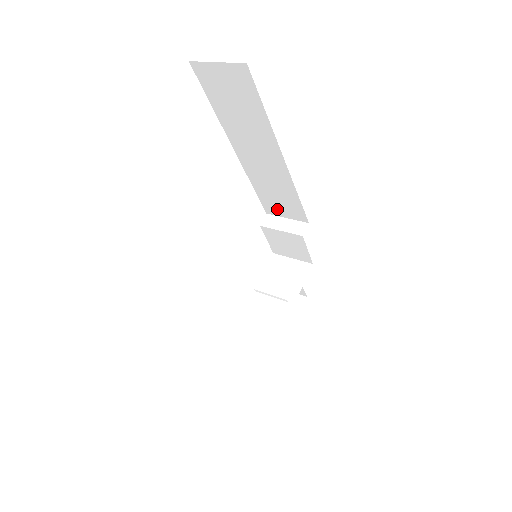
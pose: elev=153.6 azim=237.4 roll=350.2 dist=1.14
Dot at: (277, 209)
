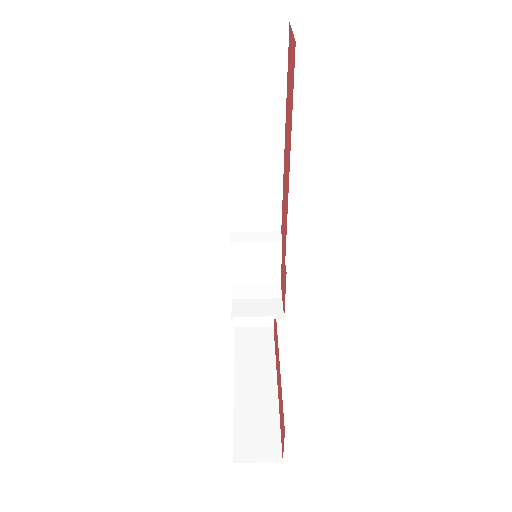
Dot at: (248, 221)
